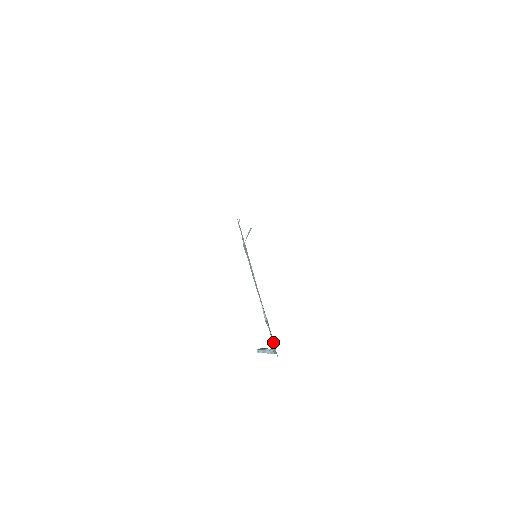
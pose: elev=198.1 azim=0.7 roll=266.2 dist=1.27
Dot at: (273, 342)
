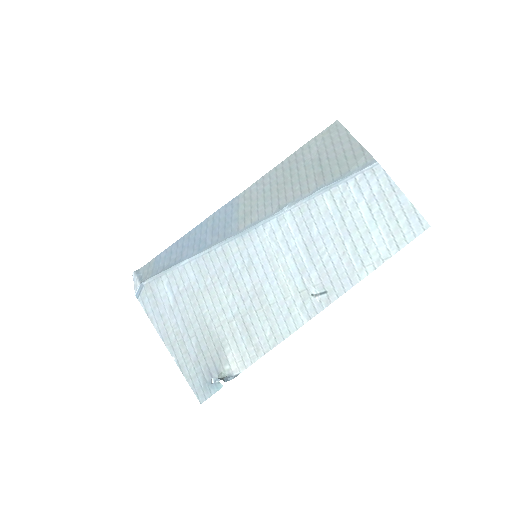
Dot at: (270, 343)
